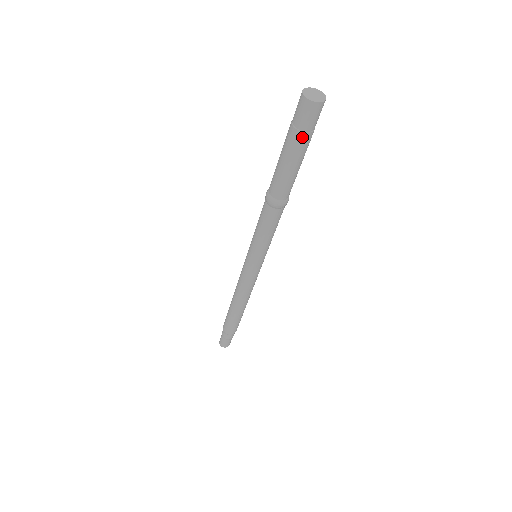
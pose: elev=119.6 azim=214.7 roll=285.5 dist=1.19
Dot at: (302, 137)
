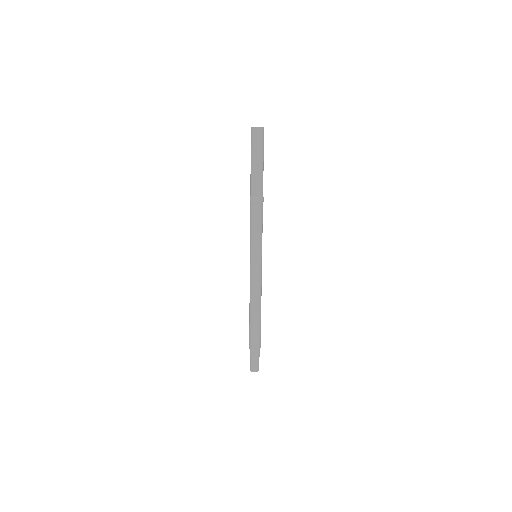
Dot at: (255, 150)
